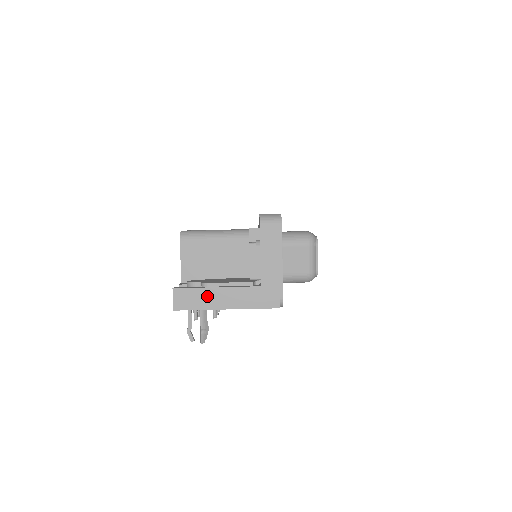
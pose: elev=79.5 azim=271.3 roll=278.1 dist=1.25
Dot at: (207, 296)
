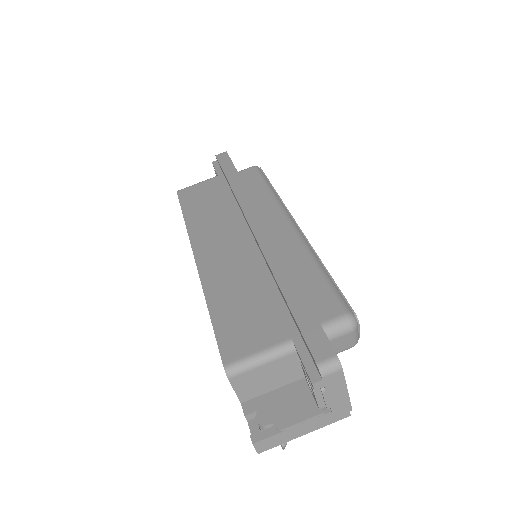
Dot at: (285, 435)
